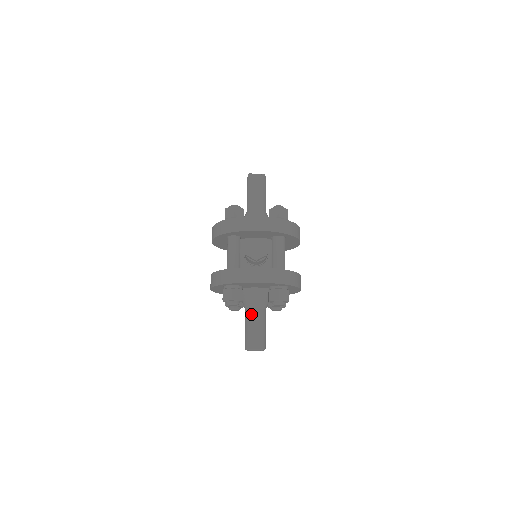
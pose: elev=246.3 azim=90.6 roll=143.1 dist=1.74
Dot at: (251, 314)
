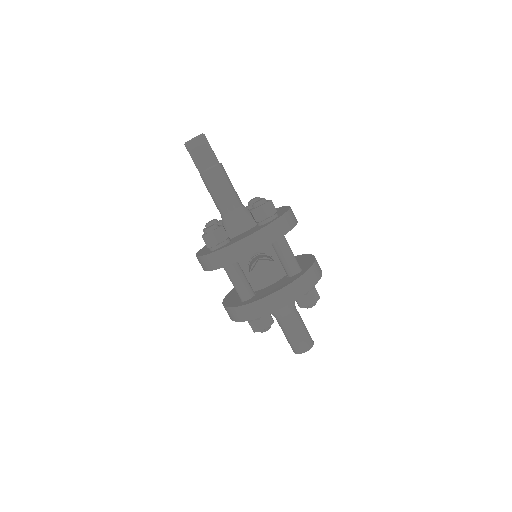
Dot at: (285, 322)
